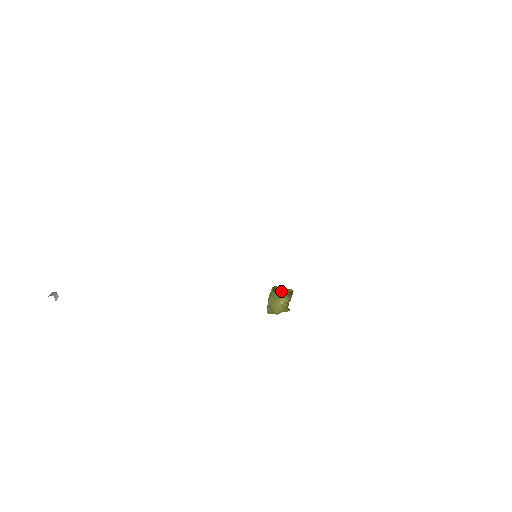
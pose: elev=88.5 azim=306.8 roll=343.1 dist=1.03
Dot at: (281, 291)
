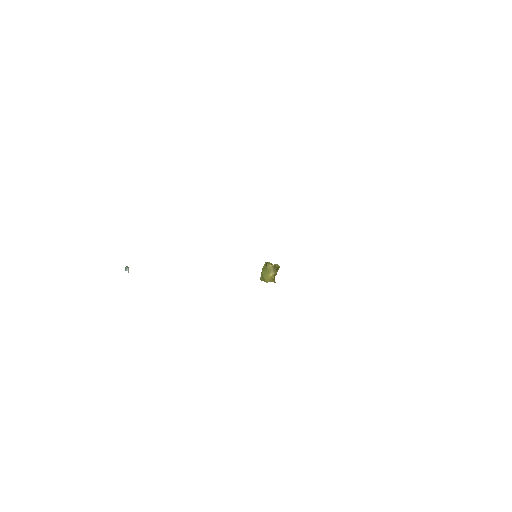
Dot at: (271, 267)
